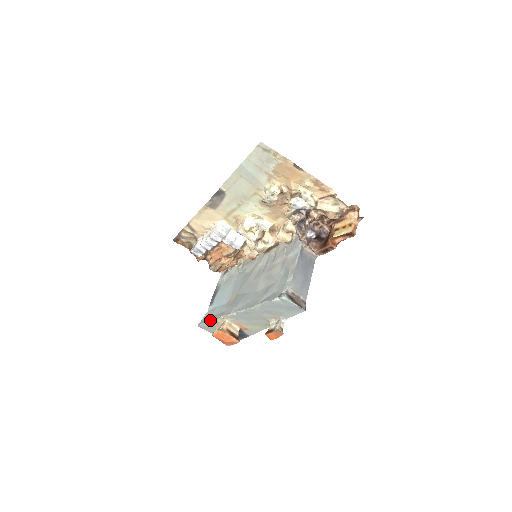
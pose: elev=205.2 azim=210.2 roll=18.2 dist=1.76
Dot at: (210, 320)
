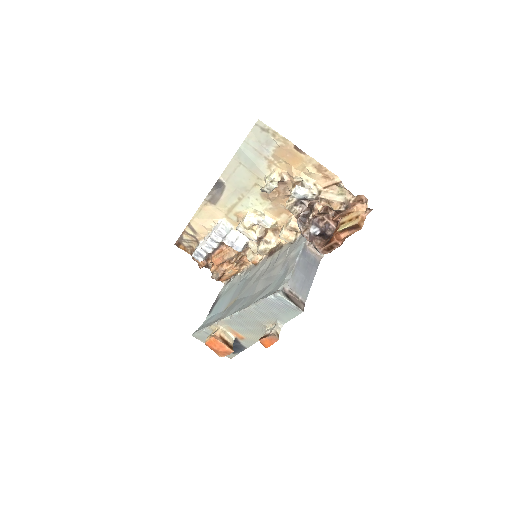
Dot at: (204, 327)
